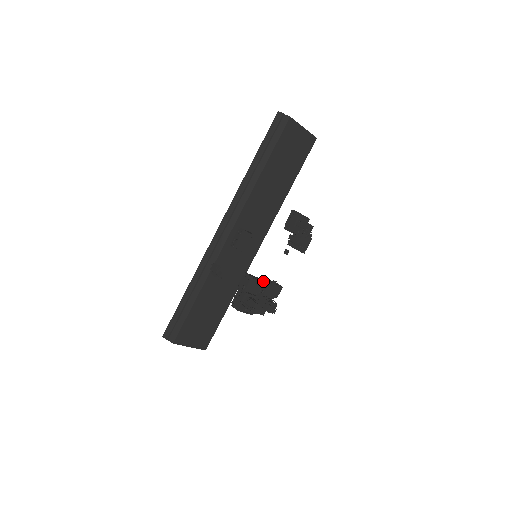
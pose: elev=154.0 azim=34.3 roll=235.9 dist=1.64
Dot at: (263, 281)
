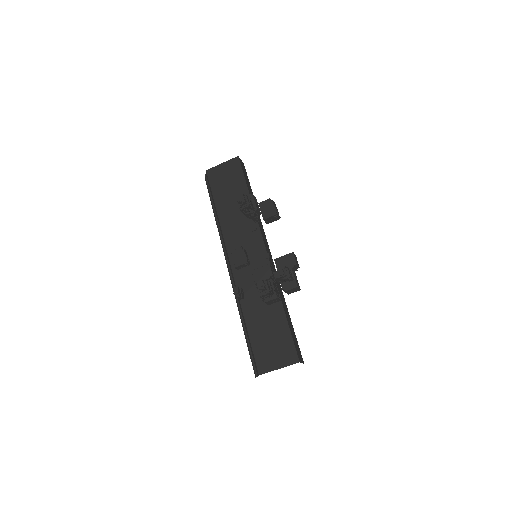
Dot at: (267, 264)
